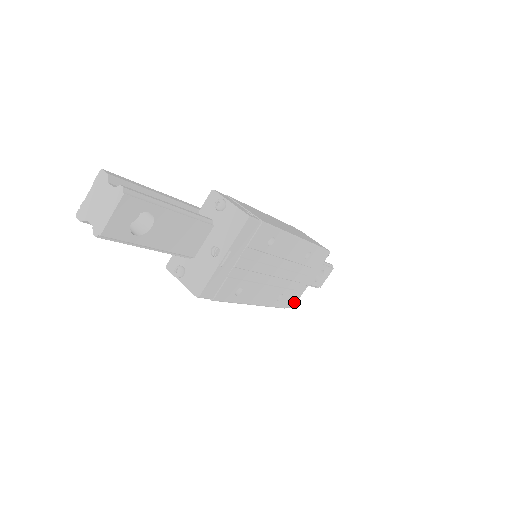
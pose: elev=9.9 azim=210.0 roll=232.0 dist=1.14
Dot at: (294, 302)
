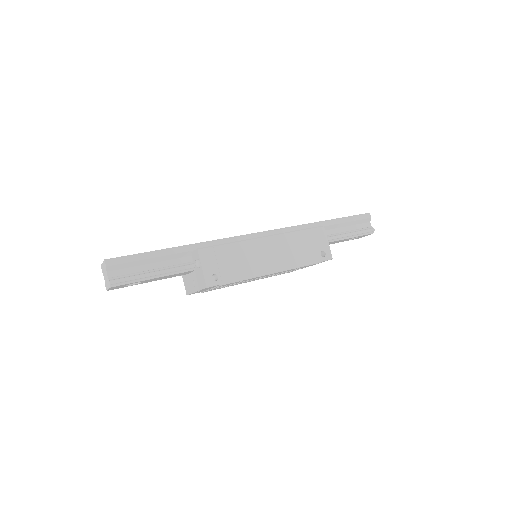
Dot at: occluded
